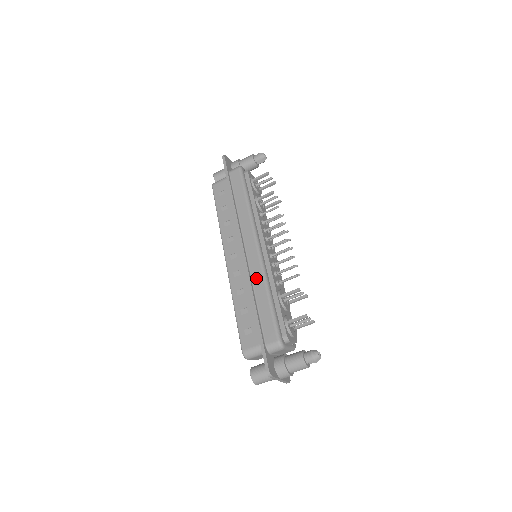
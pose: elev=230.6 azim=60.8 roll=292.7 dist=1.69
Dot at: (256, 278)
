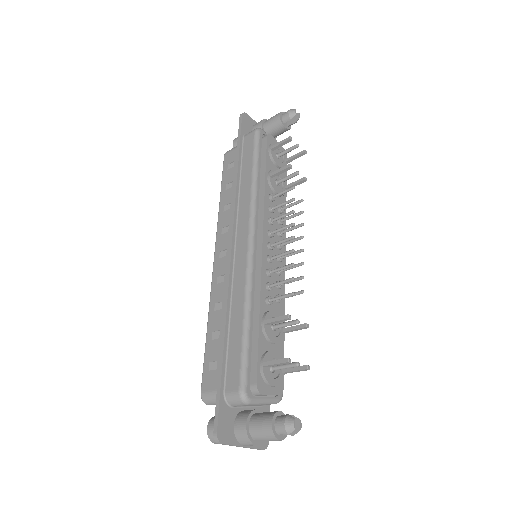
Dot at: (237, 290)
